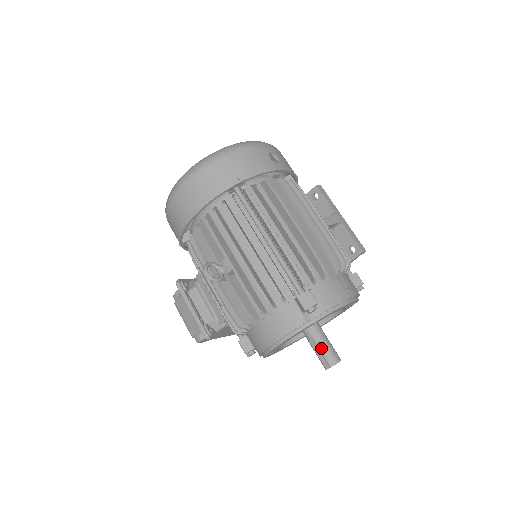
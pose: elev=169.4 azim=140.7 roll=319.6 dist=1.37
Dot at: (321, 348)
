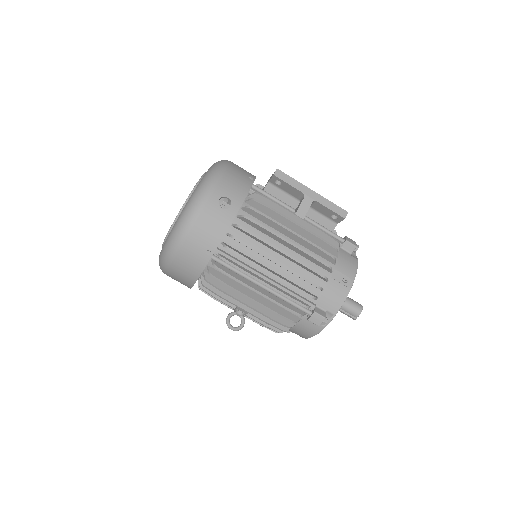
Dot at: (343, 309)
